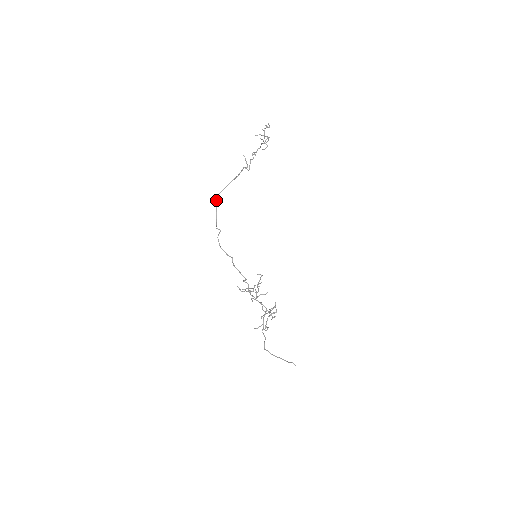
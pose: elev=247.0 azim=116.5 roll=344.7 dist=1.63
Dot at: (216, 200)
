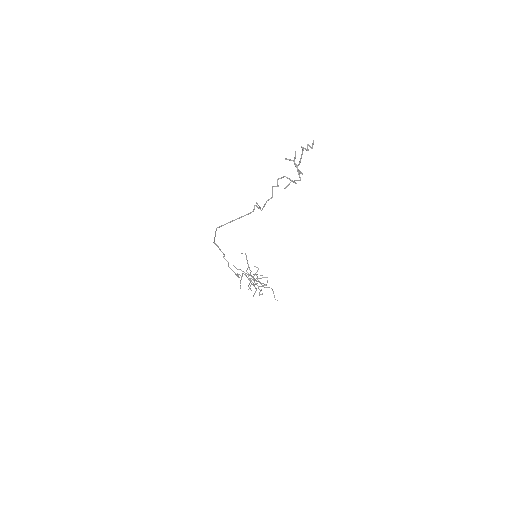
Dot at: (215, 231)
